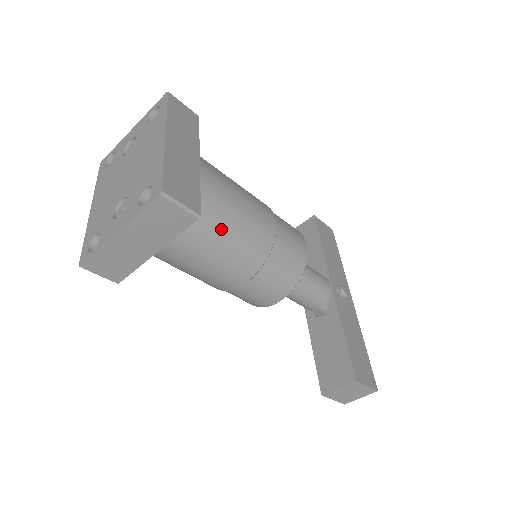
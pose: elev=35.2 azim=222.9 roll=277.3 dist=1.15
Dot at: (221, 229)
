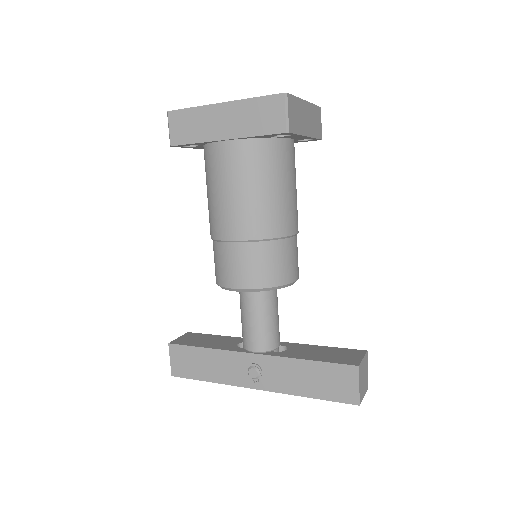
Dot at: occluded
